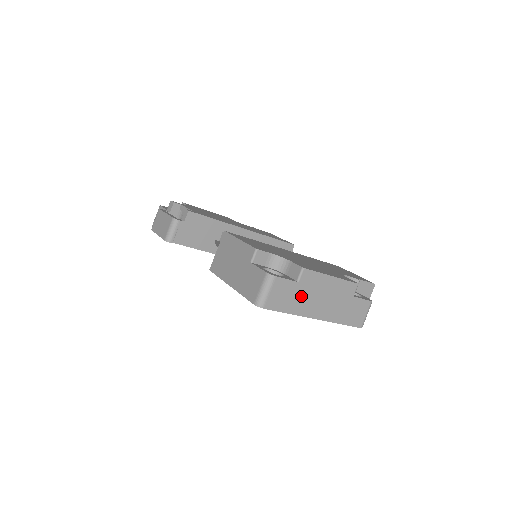
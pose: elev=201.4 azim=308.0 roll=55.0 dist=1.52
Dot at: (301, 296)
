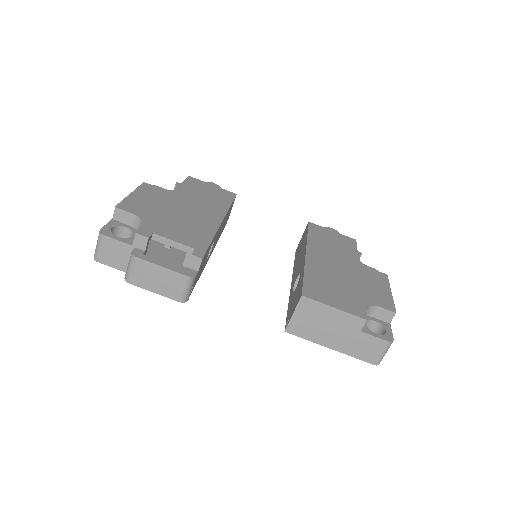
Dot at: occluded
